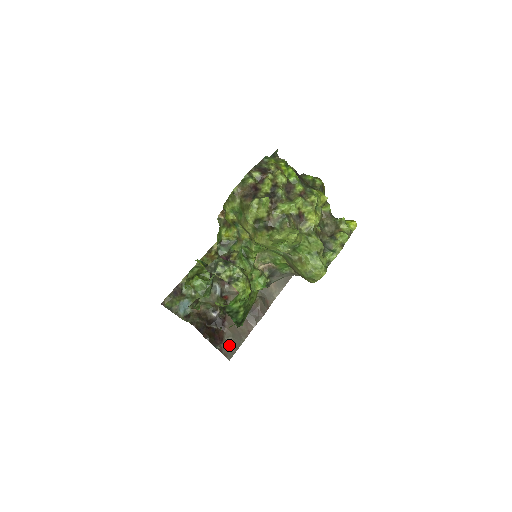
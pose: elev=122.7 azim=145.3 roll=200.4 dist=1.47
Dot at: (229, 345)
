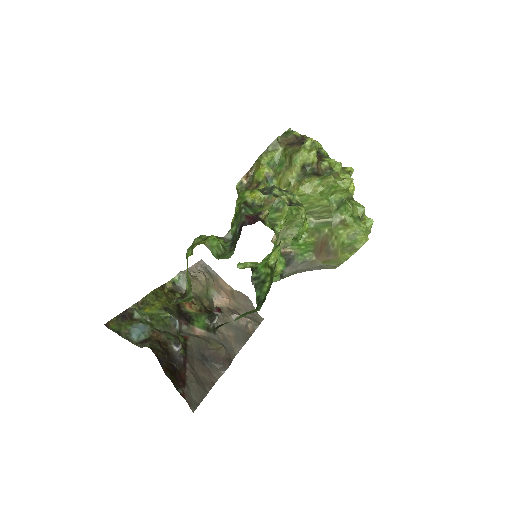
Dot at: (192, 392)
